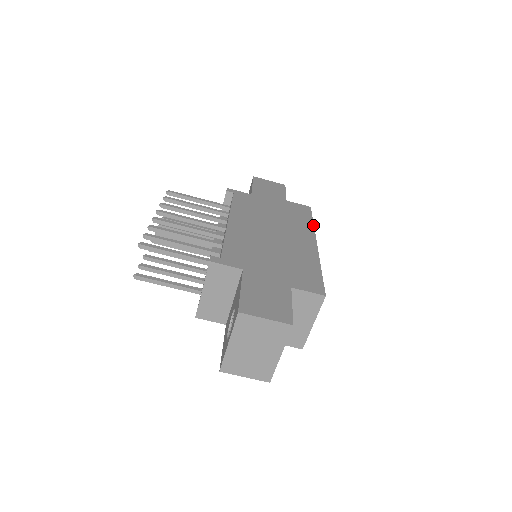
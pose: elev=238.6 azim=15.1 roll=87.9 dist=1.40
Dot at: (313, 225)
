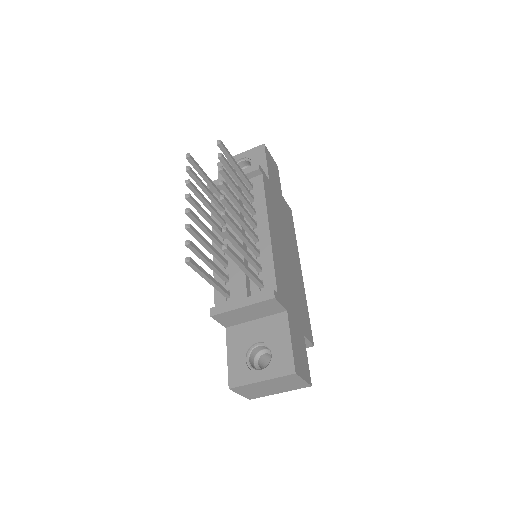
Dot at: occluded
